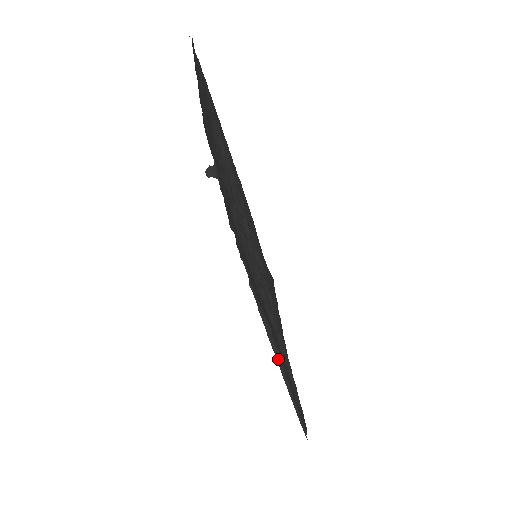
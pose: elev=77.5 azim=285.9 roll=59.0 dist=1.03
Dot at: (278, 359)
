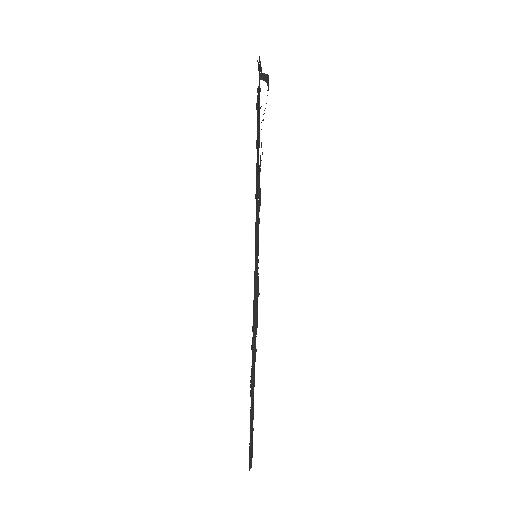
Dot at: (254, 336)
